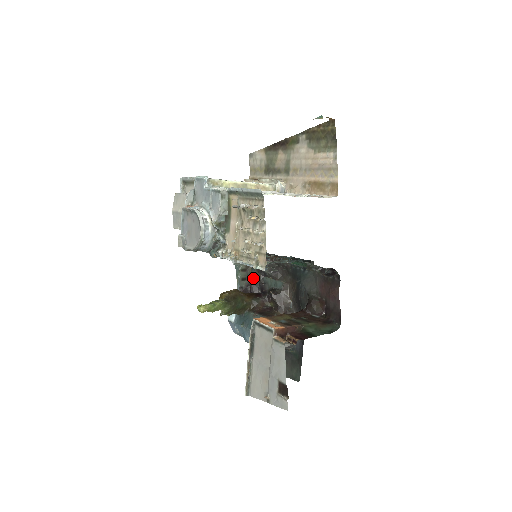
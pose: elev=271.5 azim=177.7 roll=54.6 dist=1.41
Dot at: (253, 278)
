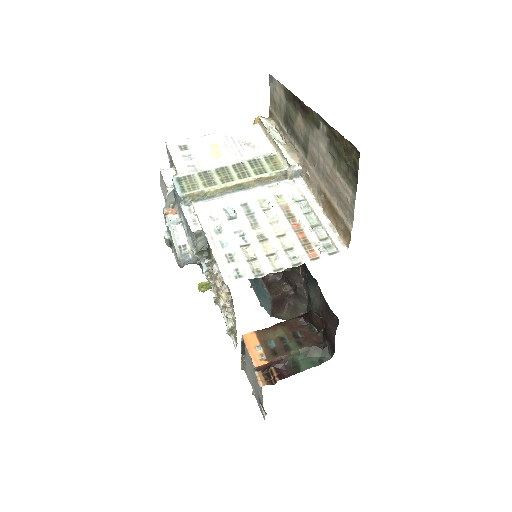
Dot at: occluded
